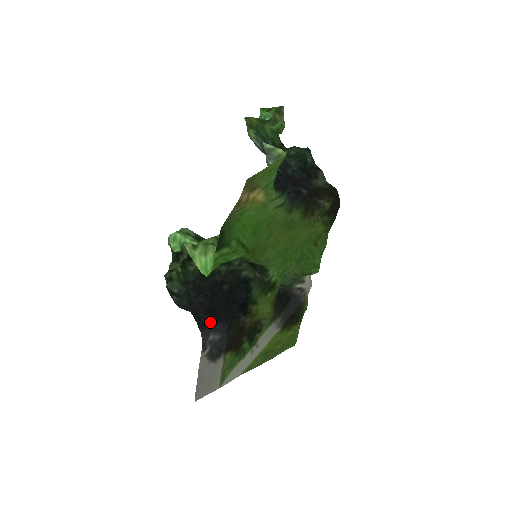
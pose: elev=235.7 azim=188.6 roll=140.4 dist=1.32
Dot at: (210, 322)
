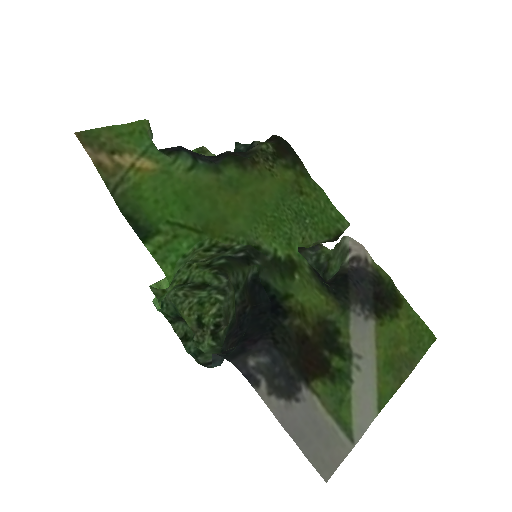
Dot at: (243, 349)
